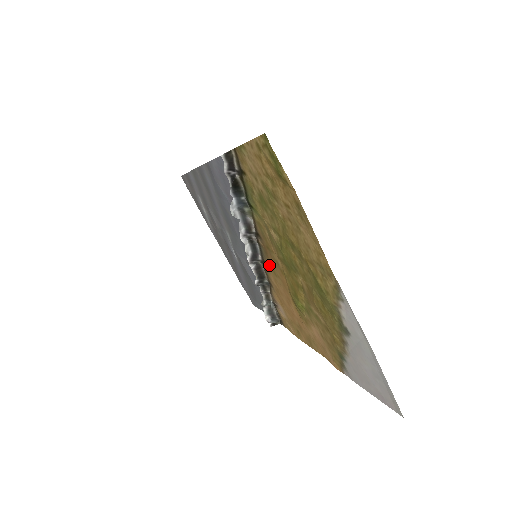
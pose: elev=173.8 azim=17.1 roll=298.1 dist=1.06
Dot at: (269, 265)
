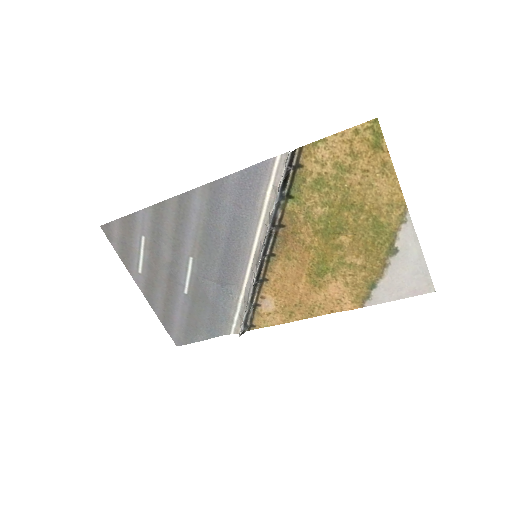
Dot at: (282, 253)
